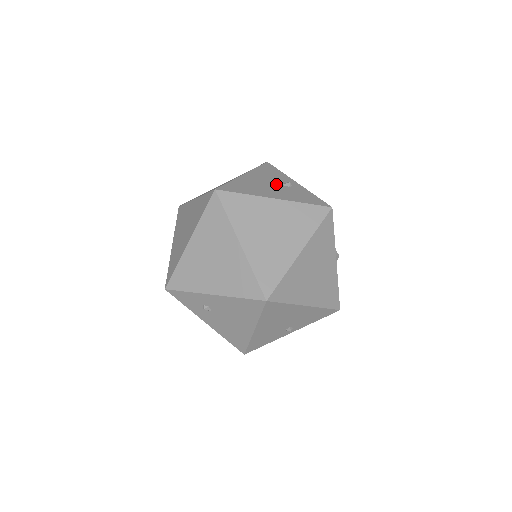
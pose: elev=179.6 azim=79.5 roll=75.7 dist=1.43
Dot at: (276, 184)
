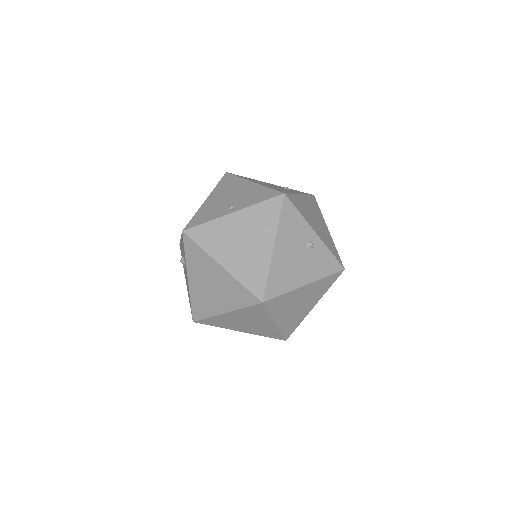
Dot at: (302, 251)
